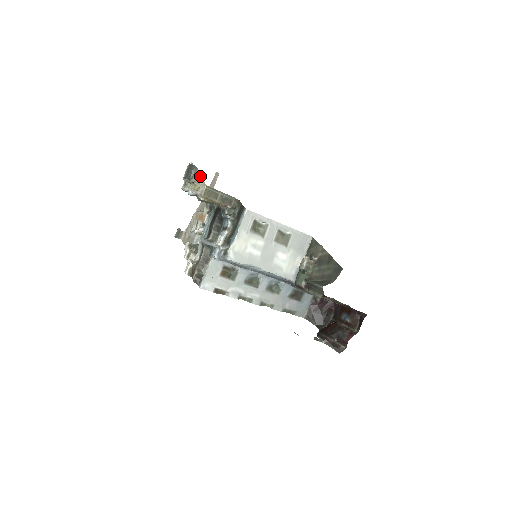
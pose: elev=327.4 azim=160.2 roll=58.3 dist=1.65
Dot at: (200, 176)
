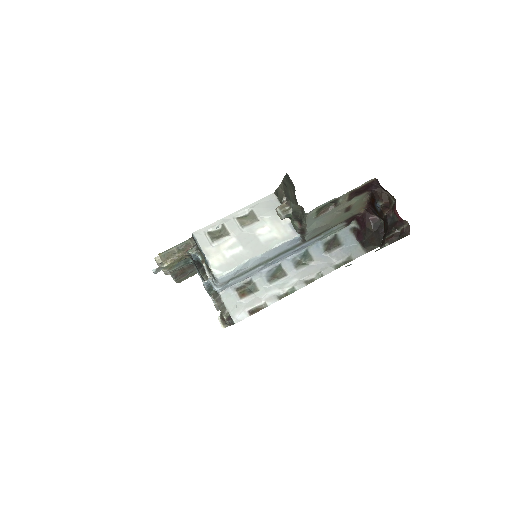
Dot at: occluded
